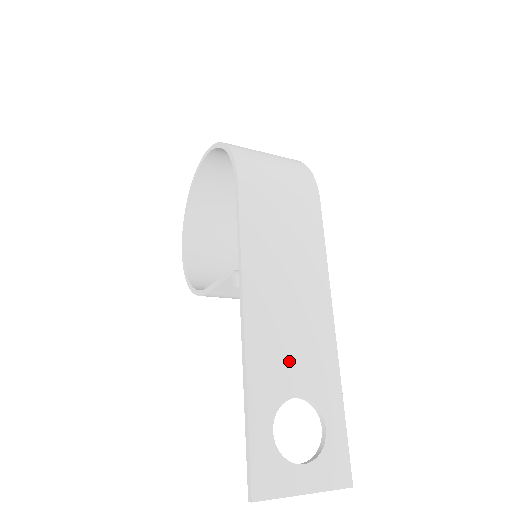
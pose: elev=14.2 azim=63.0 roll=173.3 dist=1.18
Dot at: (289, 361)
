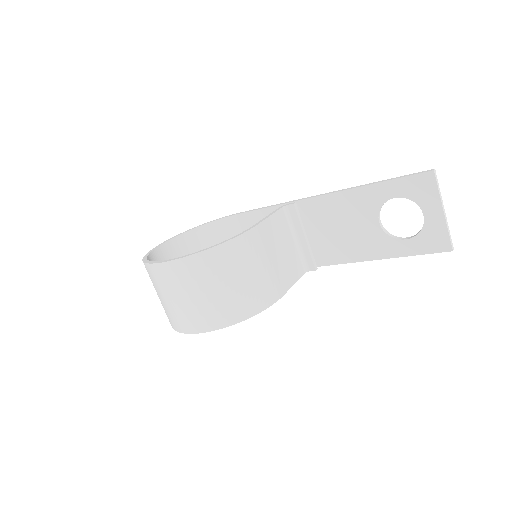
Dot at: (356, 220)
